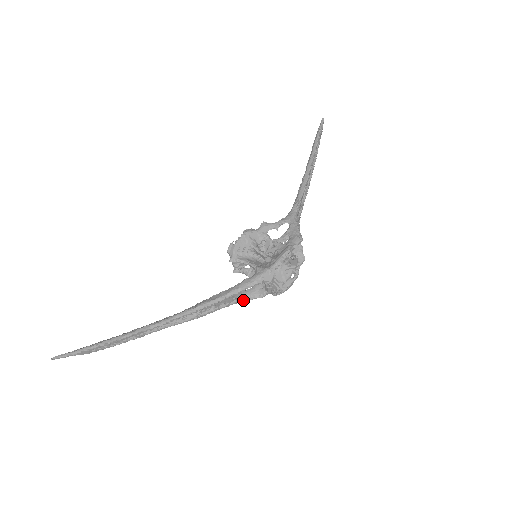
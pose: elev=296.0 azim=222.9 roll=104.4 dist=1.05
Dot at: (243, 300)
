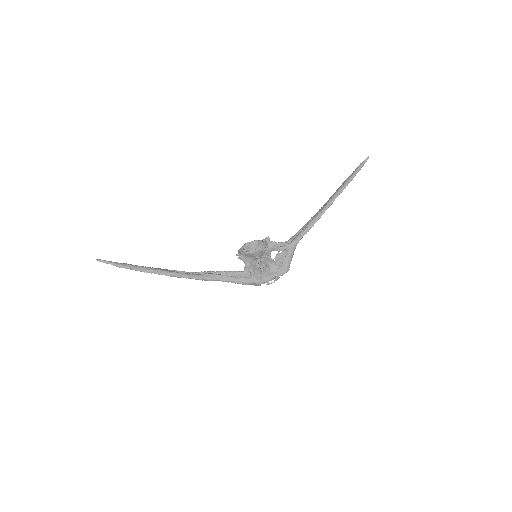
Dot at: occluded
